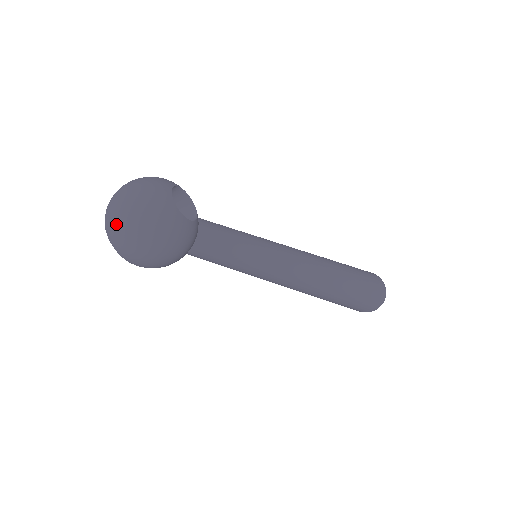
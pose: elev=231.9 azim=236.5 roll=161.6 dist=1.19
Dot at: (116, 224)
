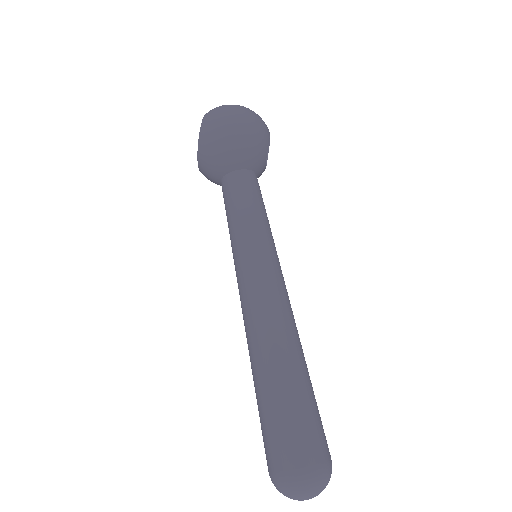
Dot at: occluded
